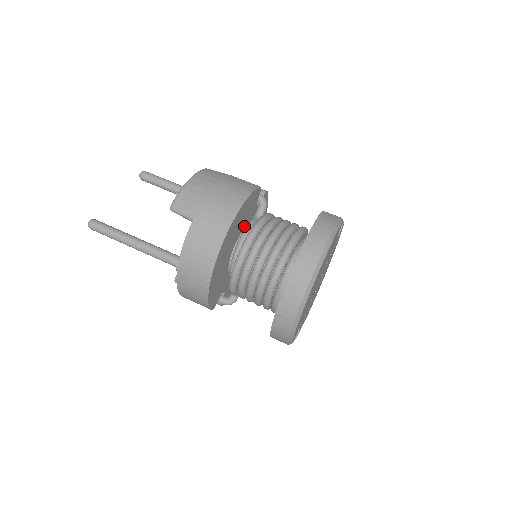
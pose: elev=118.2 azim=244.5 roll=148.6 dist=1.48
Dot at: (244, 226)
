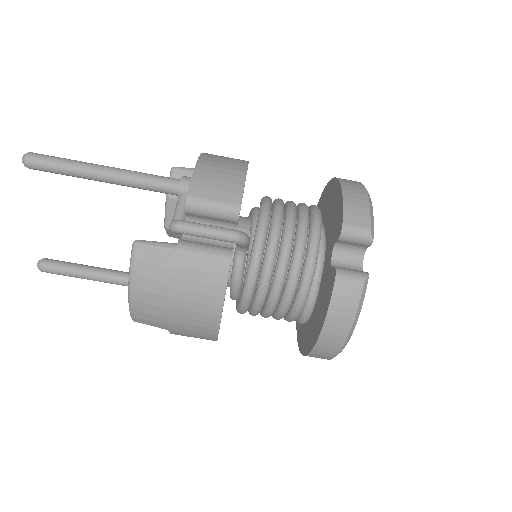
Dot at: (229, 271)
